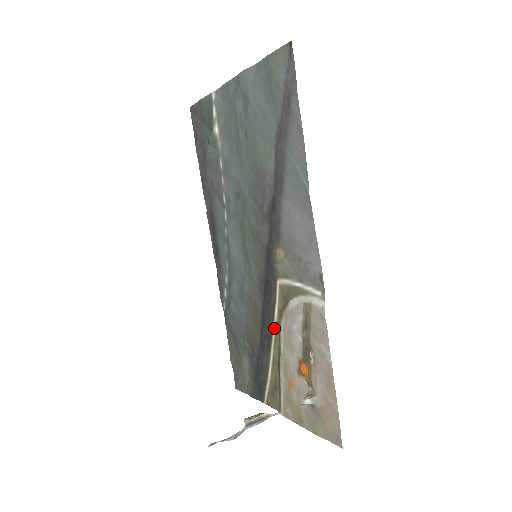
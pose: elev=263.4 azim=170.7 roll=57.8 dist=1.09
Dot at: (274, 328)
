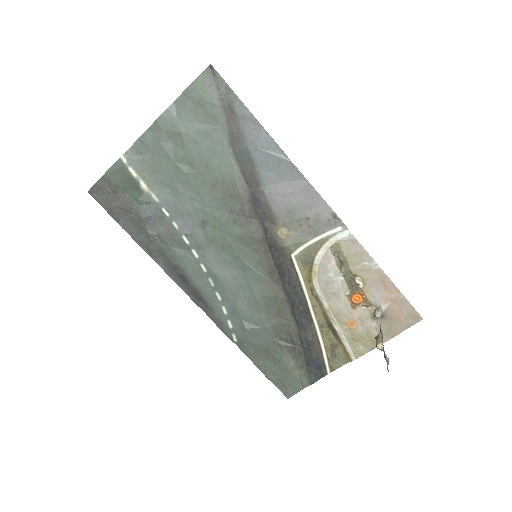
Dot at: (307, 298)
